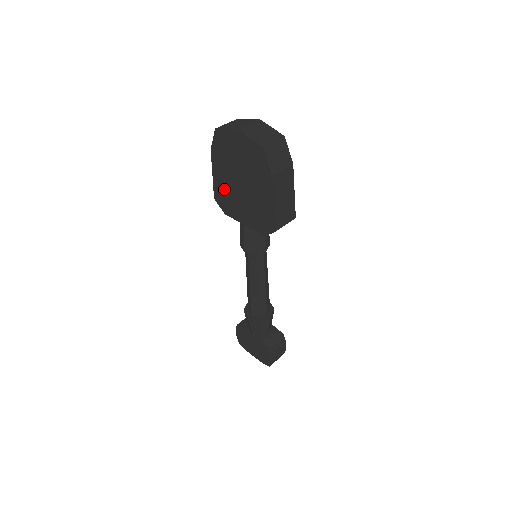
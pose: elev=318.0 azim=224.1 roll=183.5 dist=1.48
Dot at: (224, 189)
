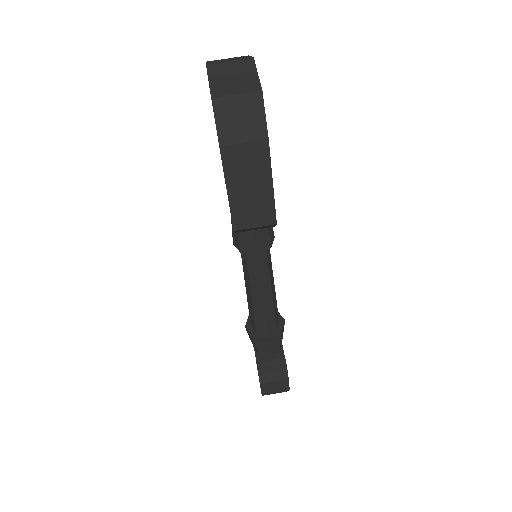
Dot at: occluded
